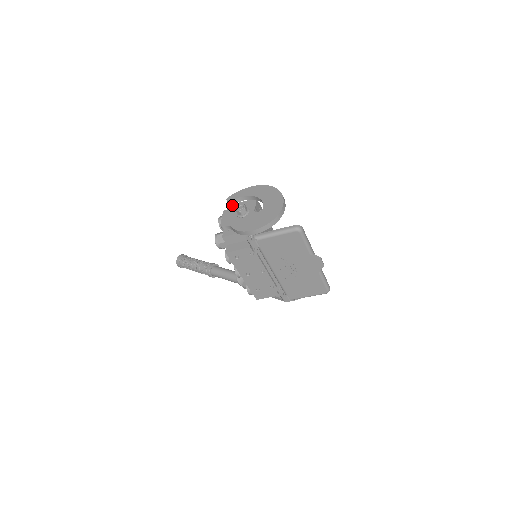
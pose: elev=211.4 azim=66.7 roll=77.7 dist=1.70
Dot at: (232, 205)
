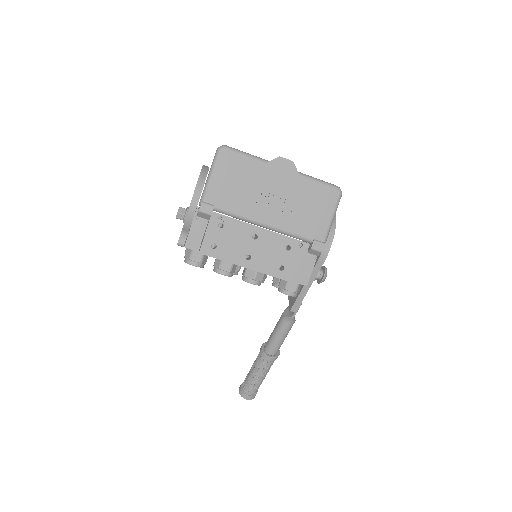
Dot at: occluded
